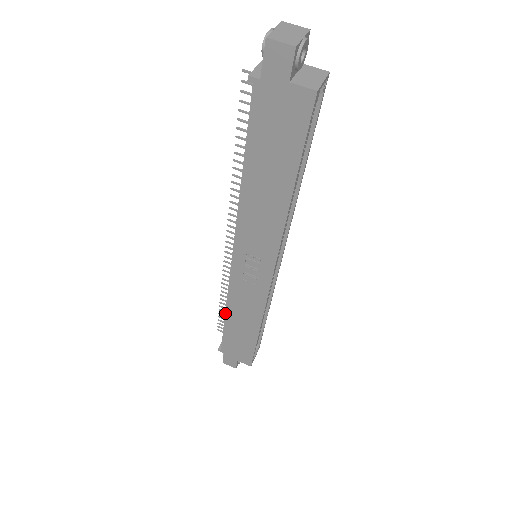
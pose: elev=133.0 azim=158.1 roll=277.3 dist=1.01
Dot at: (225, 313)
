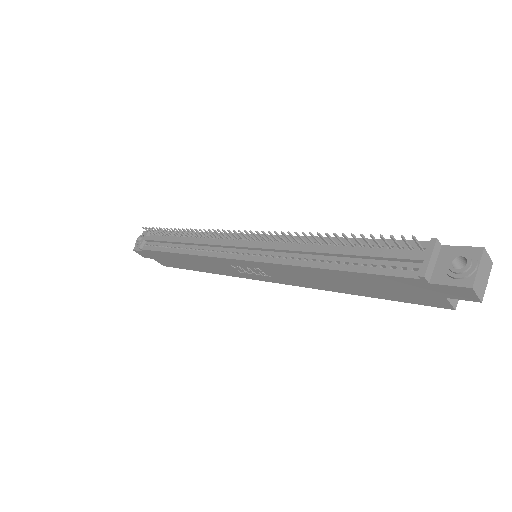
Dot at: (181, 253)
